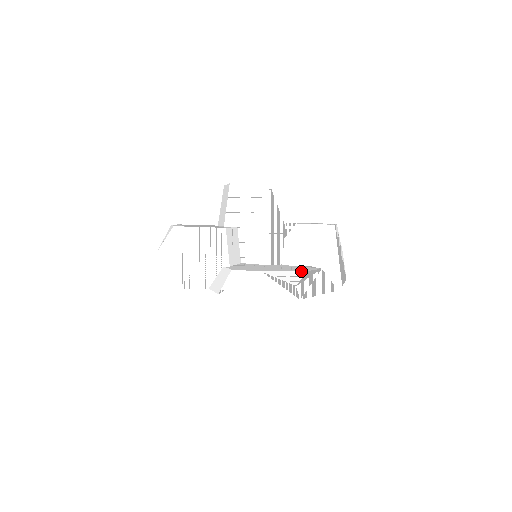
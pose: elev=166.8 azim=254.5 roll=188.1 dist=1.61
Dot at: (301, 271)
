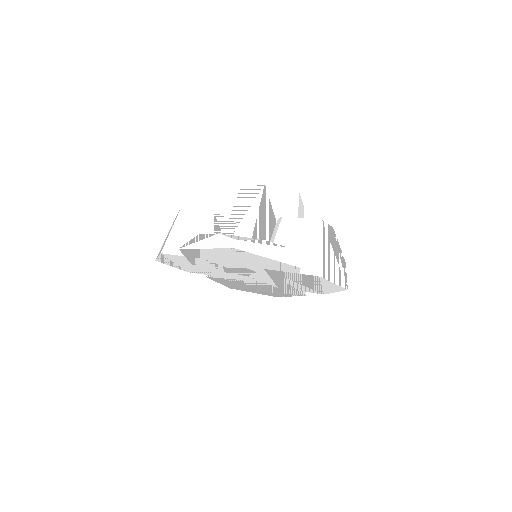
Dot at: (258, 239)
